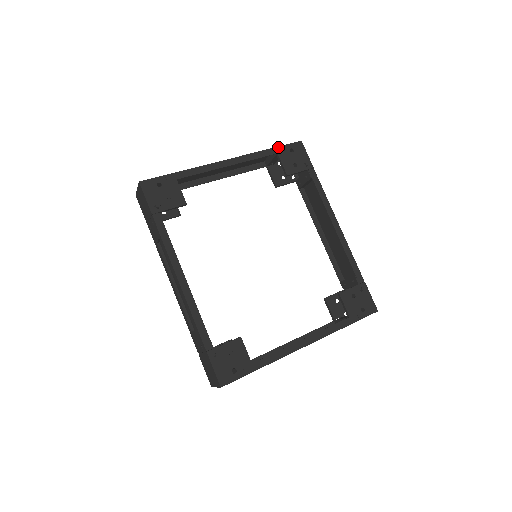
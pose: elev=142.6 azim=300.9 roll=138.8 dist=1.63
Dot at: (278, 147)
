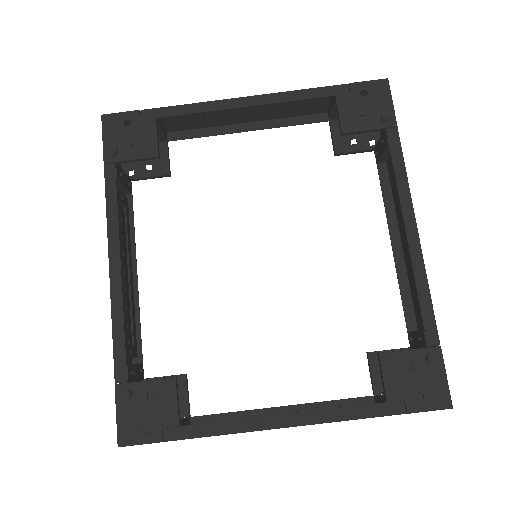
Dot at: (340, 85)
